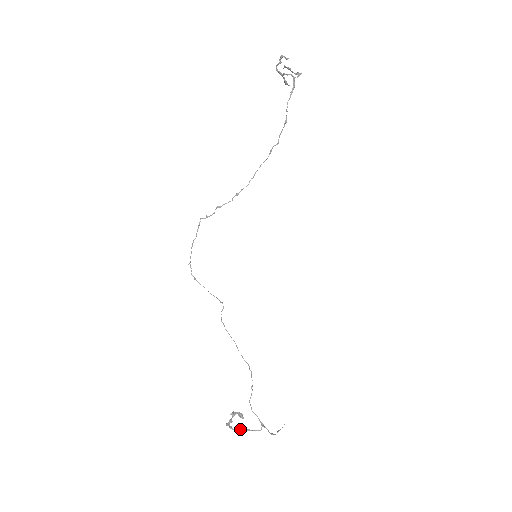
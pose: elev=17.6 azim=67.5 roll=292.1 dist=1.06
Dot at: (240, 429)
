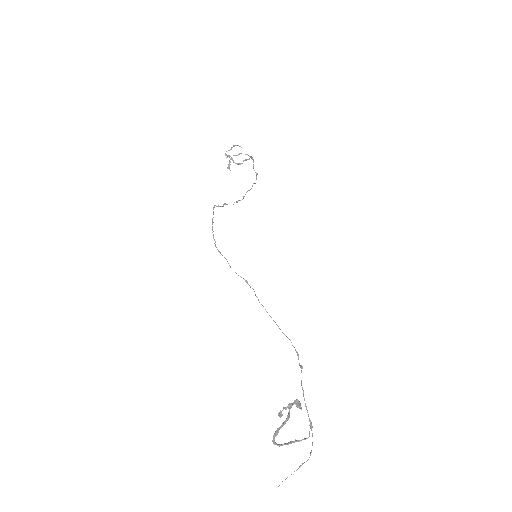
Dot at: occluded
